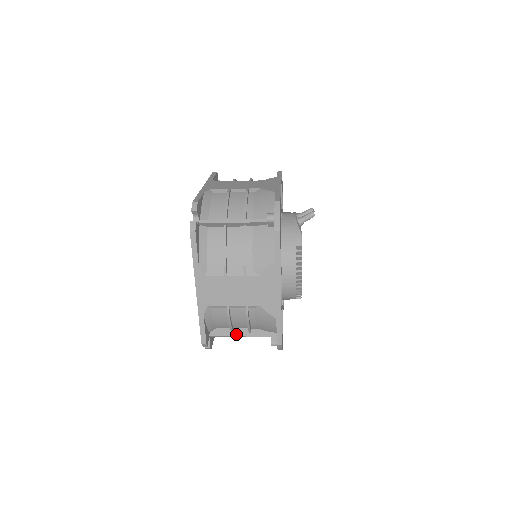
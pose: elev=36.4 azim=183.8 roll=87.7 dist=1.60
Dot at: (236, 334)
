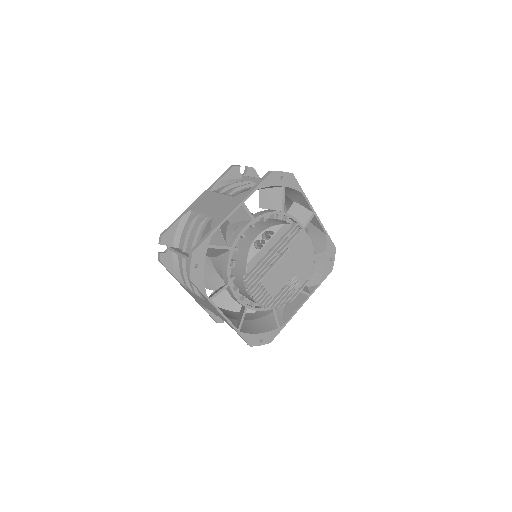
Dot at: occluded
